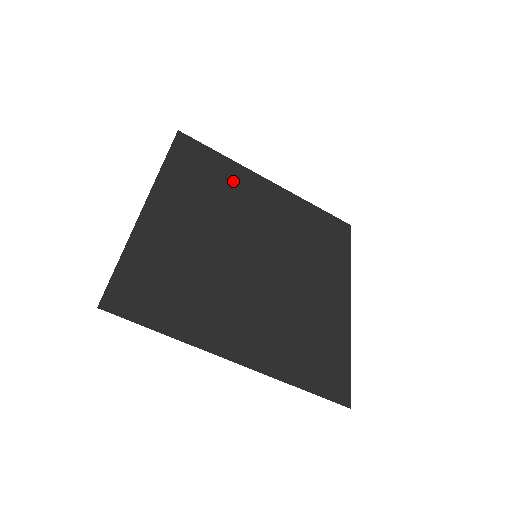
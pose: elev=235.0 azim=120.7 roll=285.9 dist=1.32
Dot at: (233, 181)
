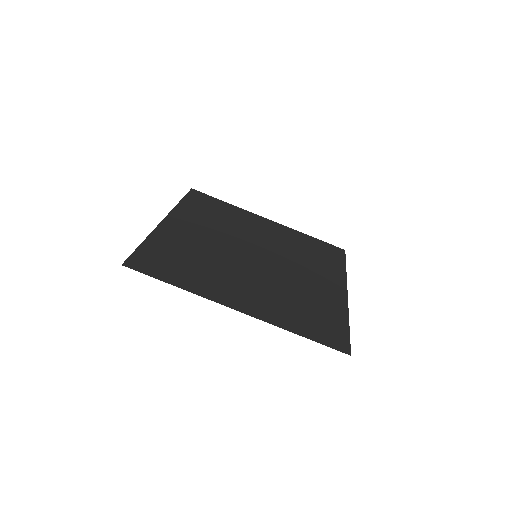
Dot at: (236, 216)
